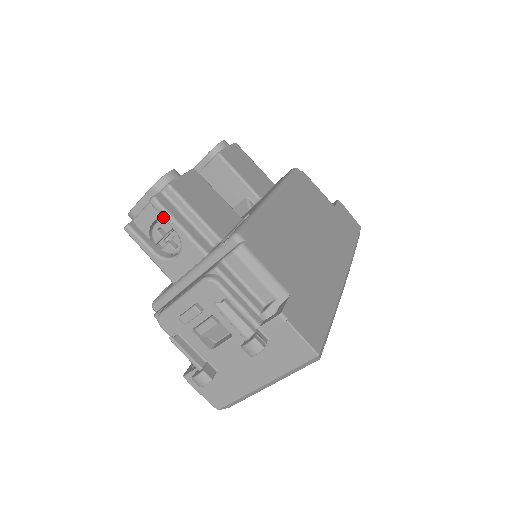
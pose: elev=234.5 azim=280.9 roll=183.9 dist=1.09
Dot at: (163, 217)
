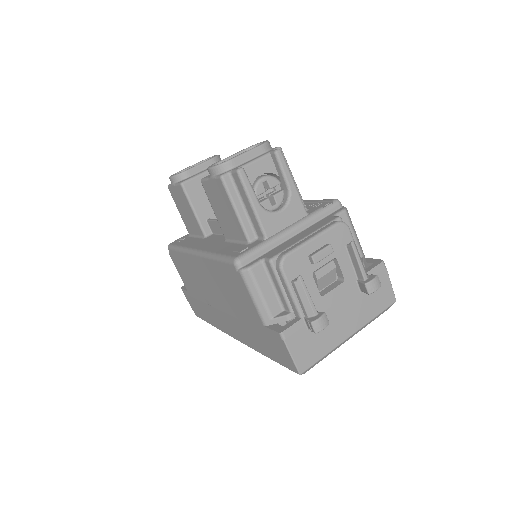
Dot at: (283, 170)
